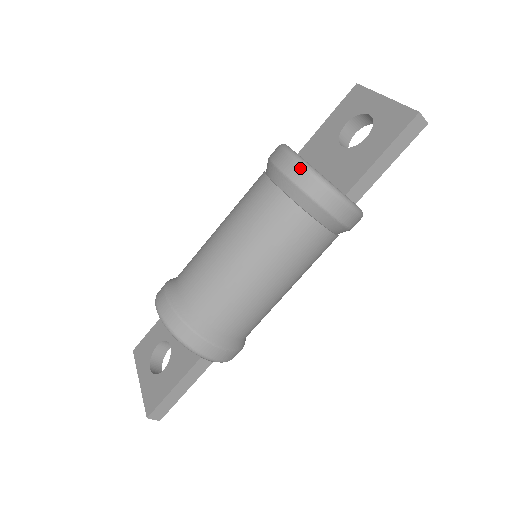
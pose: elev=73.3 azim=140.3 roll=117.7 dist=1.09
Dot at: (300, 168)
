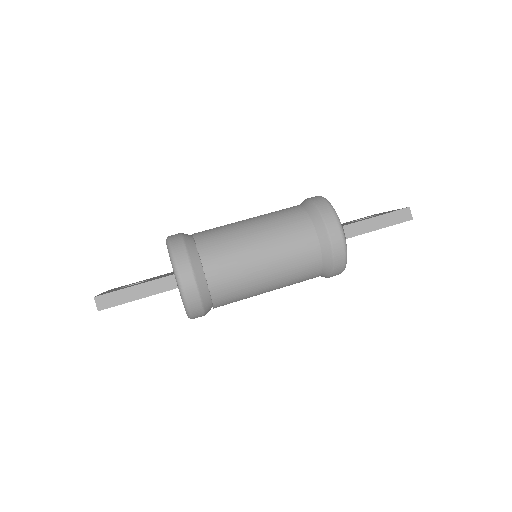
Dot at: (322, 199)
